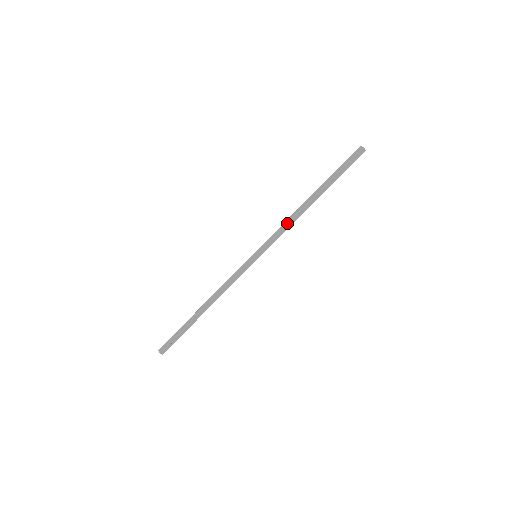
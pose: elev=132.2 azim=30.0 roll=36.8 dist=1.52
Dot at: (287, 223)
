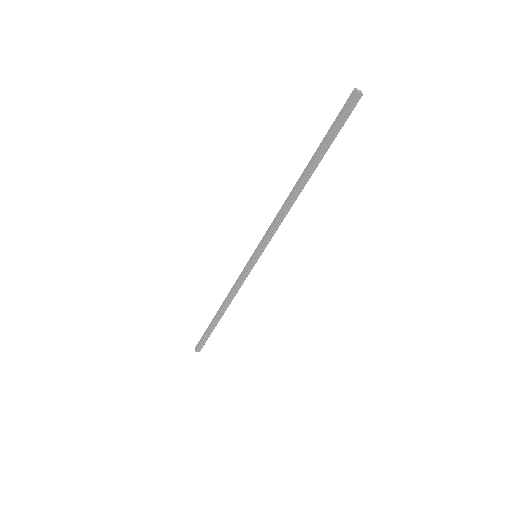
Dot at: (278, 215)
